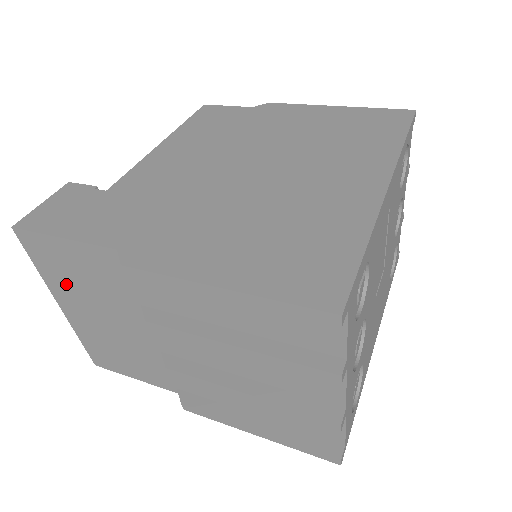
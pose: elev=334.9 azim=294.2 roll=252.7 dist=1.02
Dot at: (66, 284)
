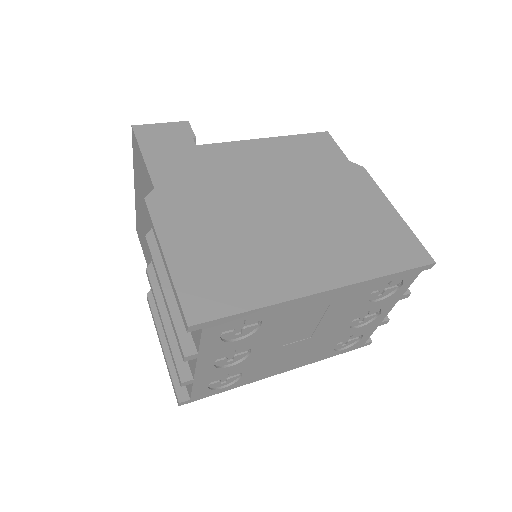
Dot at: (138, 178)
